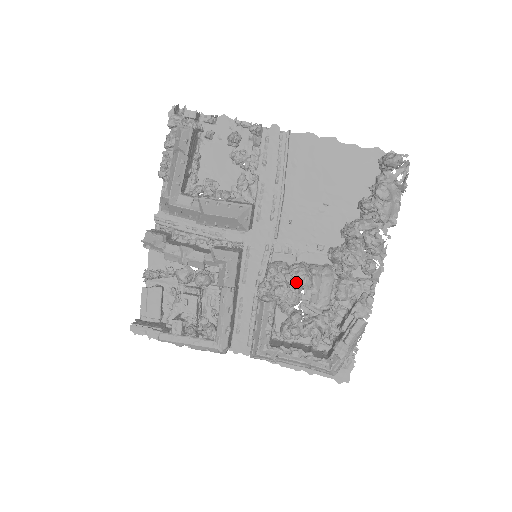
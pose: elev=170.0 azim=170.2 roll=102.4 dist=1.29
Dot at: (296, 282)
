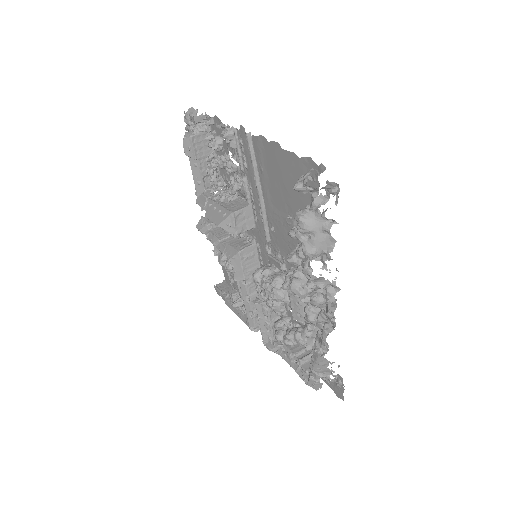
Dot at: (268, 294)
